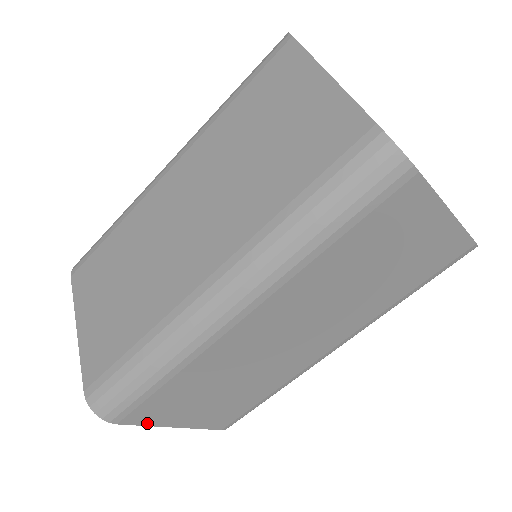
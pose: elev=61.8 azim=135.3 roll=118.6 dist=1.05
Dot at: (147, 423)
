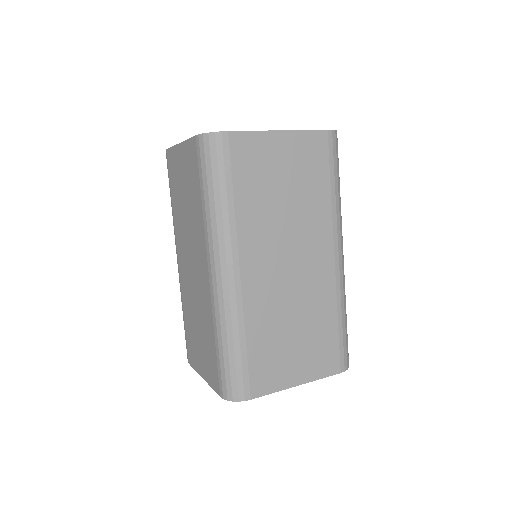
Dot at: (272, 390)
